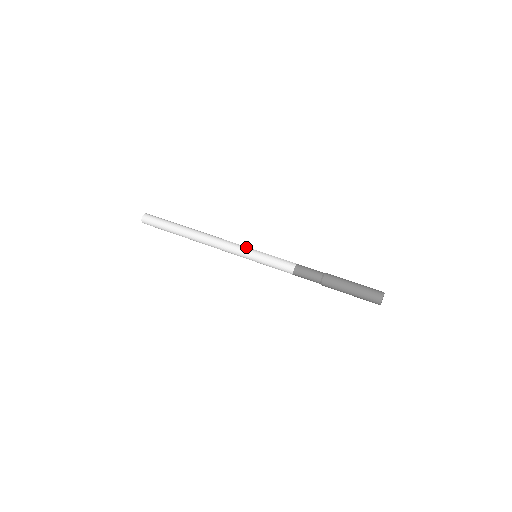
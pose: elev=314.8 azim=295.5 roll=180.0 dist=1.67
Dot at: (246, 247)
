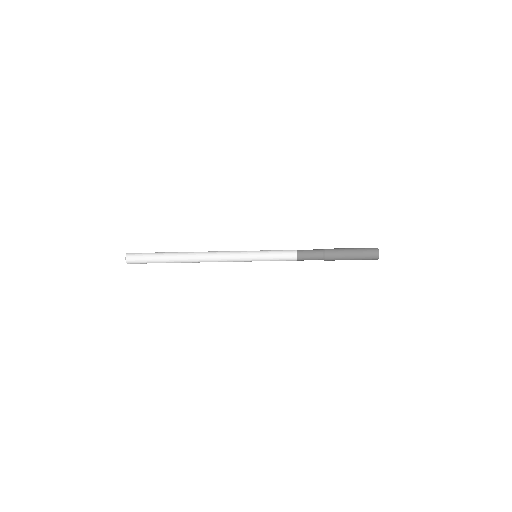
Dot at: (244, 254)
